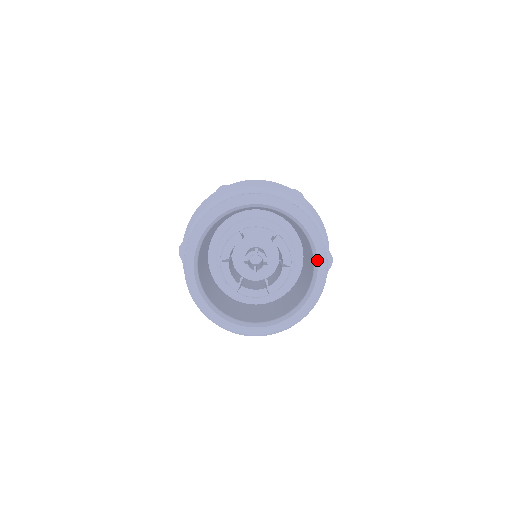
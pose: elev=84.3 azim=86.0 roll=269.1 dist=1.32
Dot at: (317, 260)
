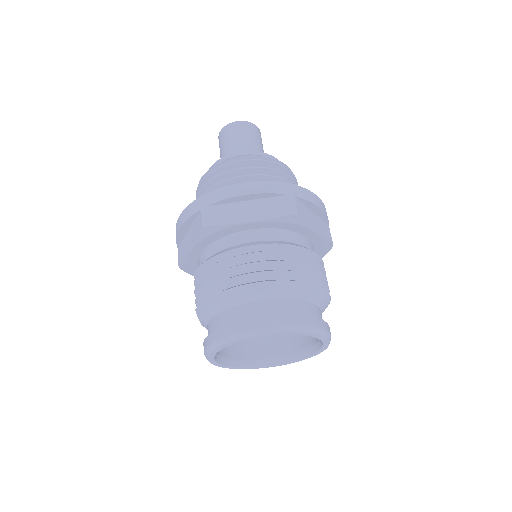
Dot at: (322, 343)
